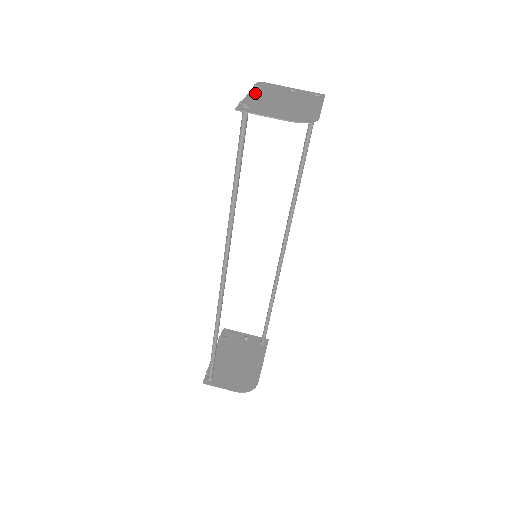
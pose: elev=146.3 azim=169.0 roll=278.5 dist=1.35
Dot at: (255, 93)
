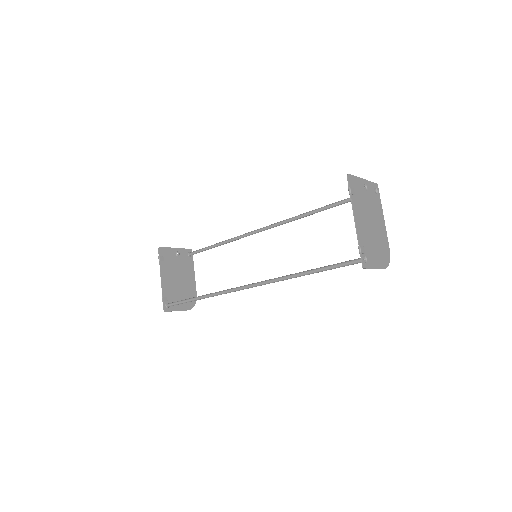
Dot at: (357, 215)
